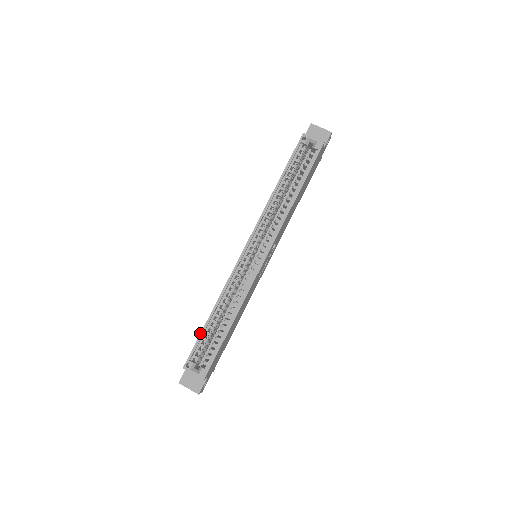
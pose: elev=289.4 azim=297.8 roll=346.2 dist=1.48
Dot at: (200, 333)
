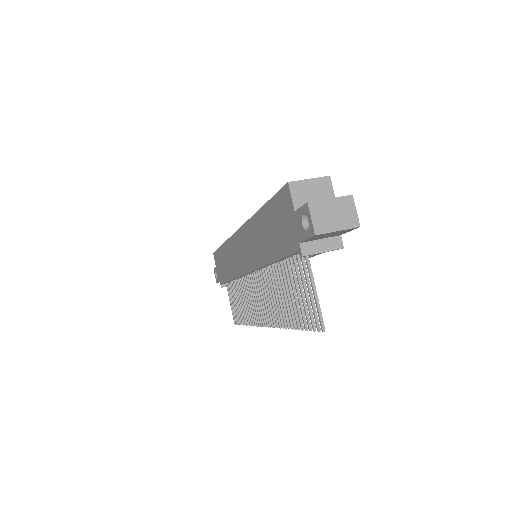
Dot at: (267, 201)
